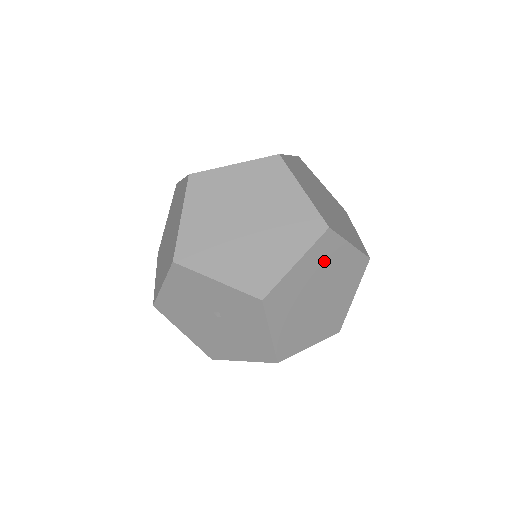
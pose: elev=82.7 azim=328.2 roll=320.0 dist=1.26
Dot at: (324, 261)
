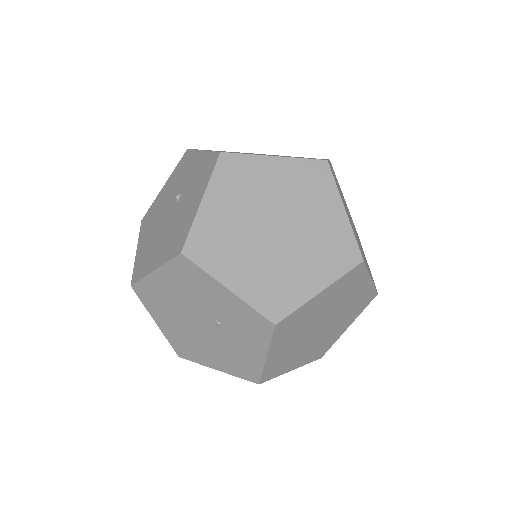
Dot at: (305, 191)
